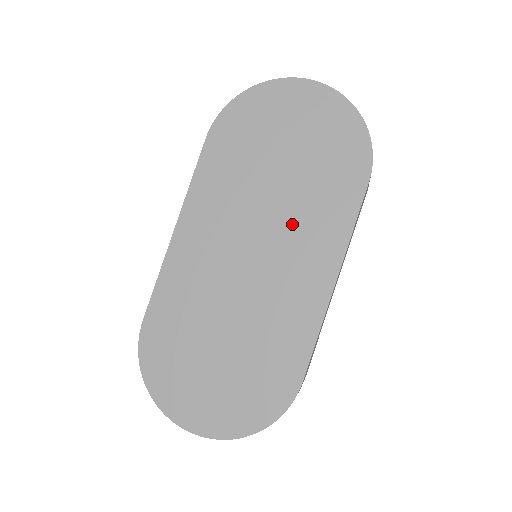
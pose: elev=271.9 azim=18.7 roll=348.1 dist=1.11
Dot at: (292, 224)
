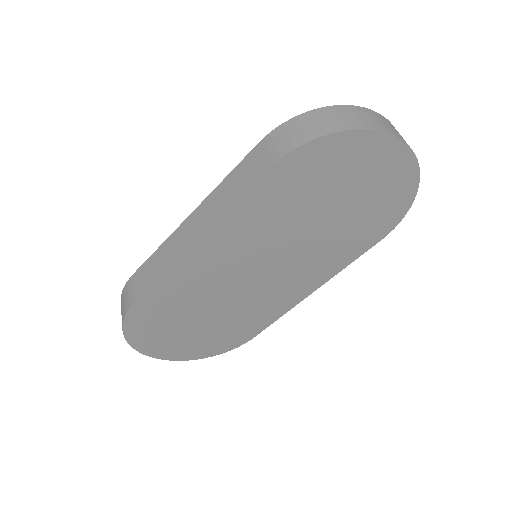
Dot at: (306, 257)
